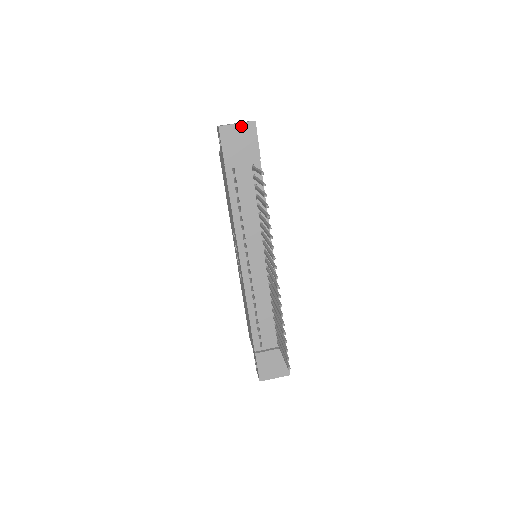
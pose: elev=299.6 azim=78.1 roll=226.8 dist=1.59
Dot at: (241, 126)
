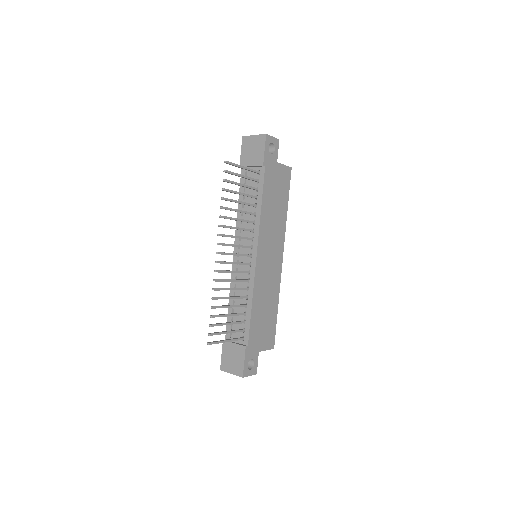
Dot at: (256, 137)
